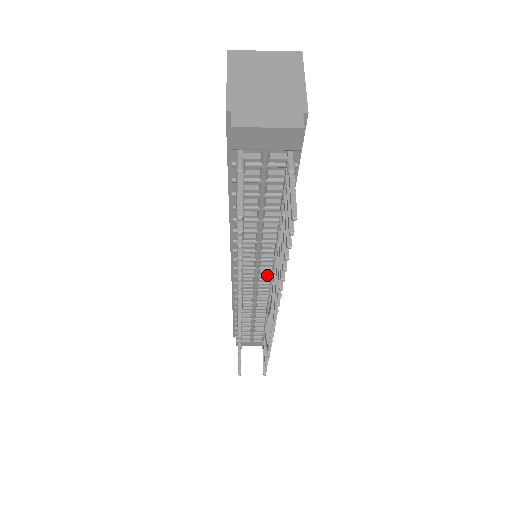
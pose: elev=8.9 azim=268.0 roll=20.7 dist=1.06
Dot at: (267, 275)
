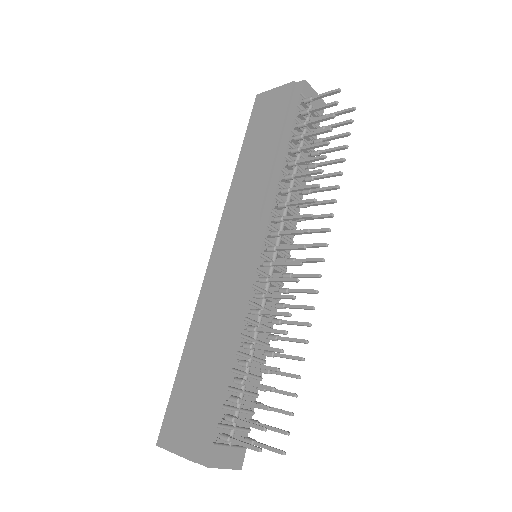
Dot at: occluded
